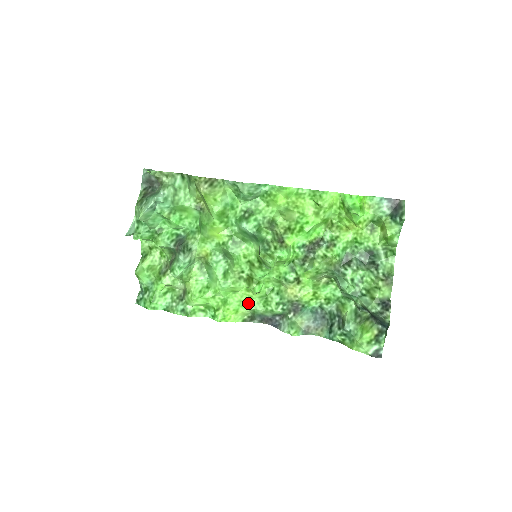
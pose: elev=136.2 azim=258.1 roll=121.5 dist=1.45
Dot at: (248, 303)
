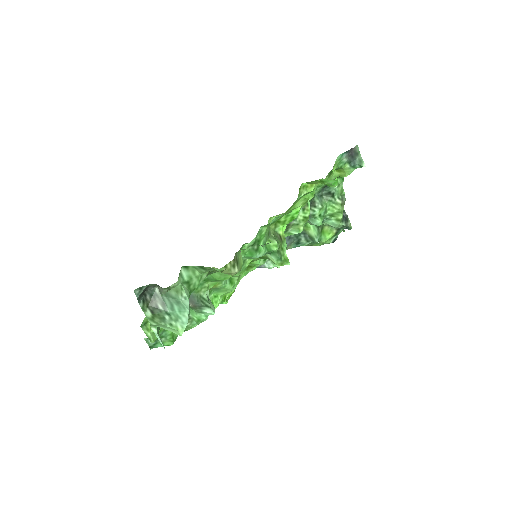
Dot at: (243, 276)
